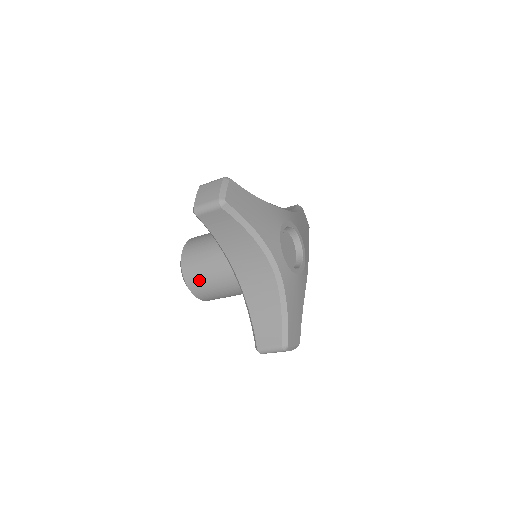
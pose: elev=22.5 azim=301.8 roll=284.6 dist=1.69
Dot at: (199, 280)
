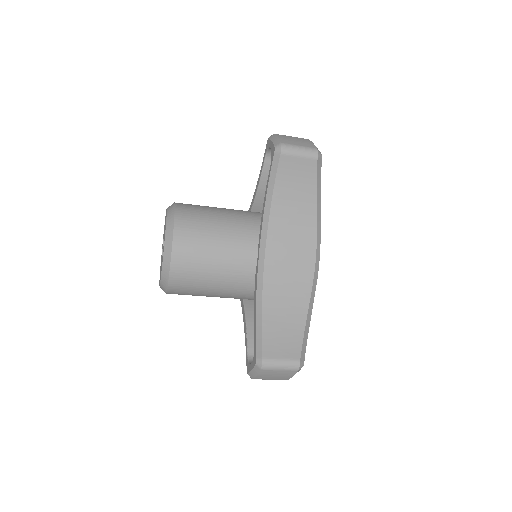
Dot at: (197, 247)
